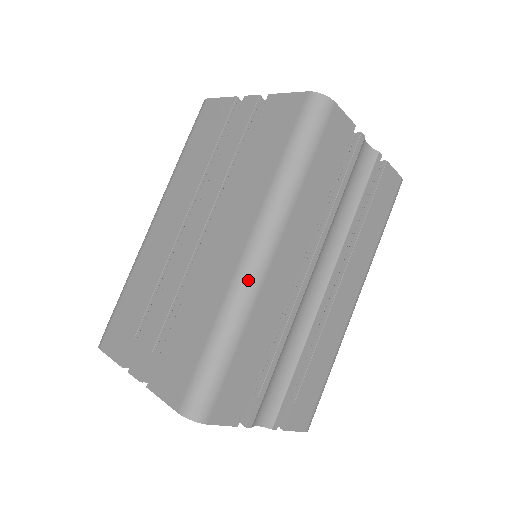
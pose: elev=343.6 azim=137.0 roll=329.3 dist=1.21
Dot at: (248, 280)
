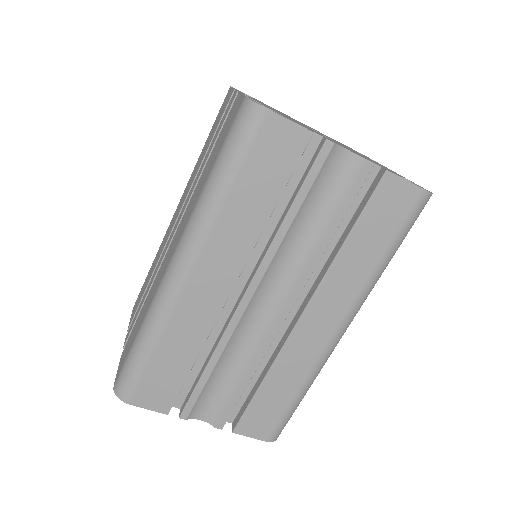
Dot at: (165, 292)
